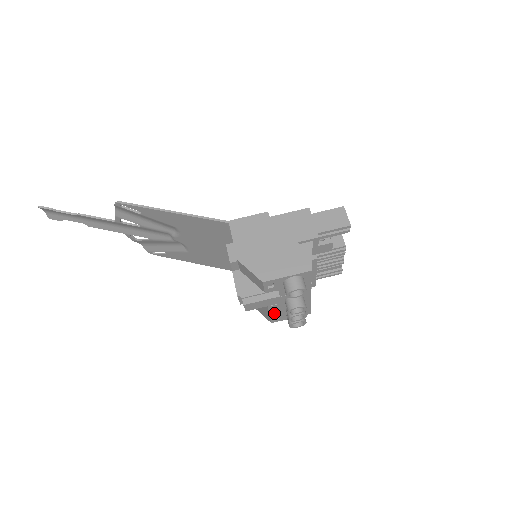
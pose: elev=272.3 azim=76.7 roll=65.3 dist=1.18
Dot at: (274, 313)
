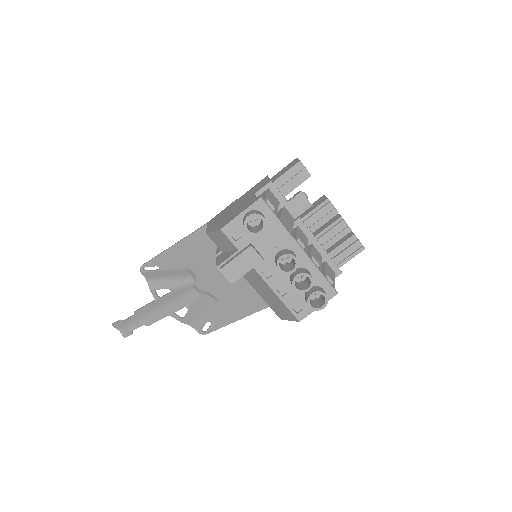
Dot at: (285, 297)
